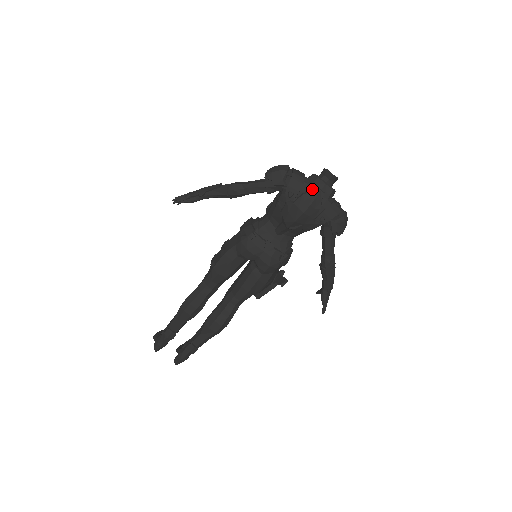
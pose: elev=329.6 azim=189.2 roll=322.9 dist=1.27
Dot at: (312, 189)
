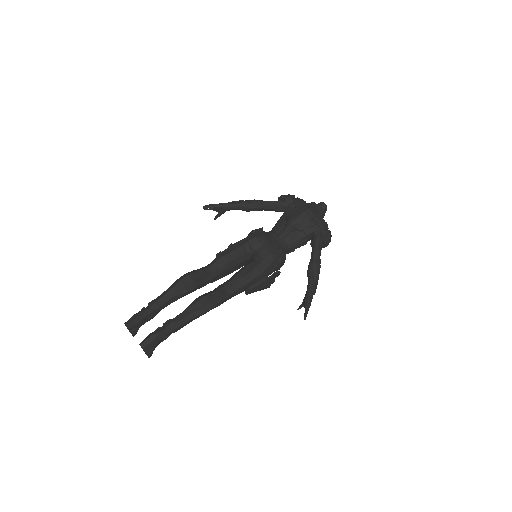
Dot at: (310, 206)
